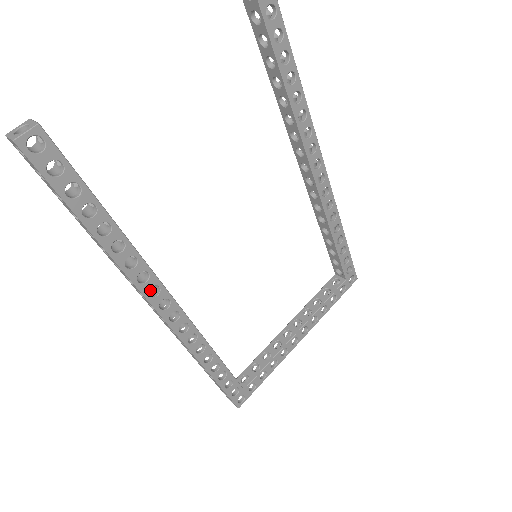
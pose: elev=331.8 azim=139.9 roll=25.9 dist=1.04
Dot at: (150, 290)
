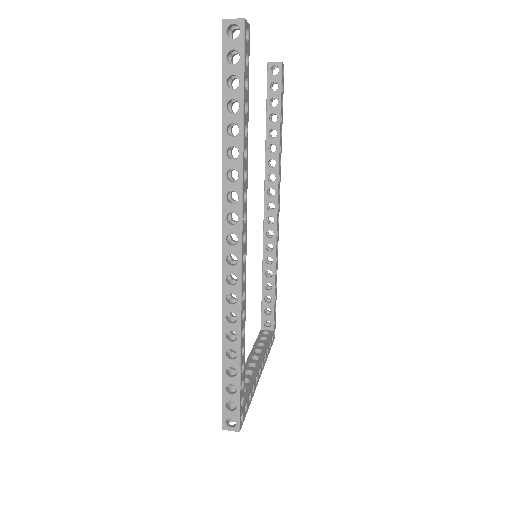
Dot at: occluded
